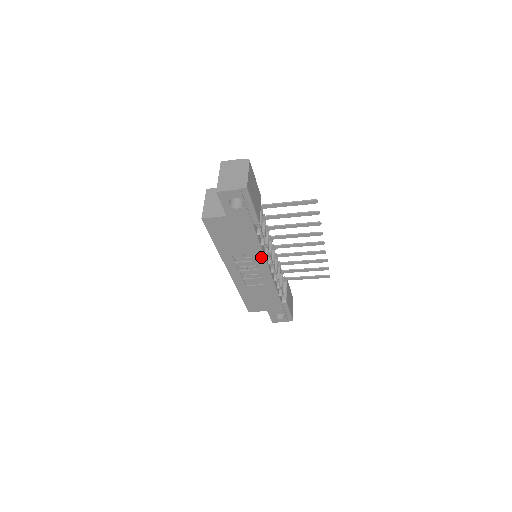
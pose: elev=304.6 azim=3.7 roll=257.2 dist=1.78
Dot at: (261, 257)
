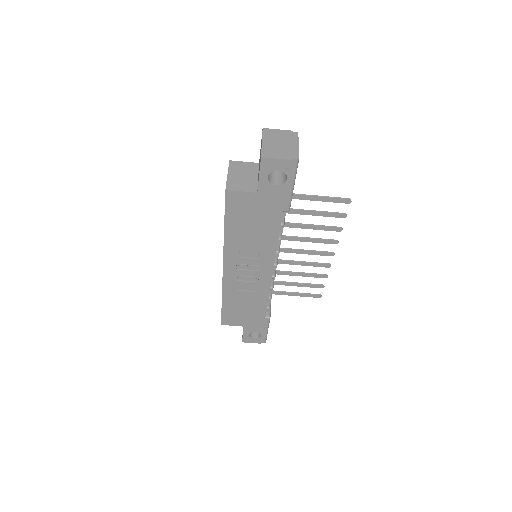
Dot at: (271, 255)
